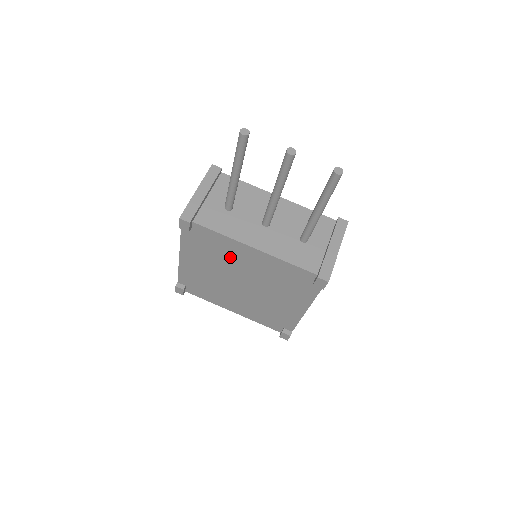
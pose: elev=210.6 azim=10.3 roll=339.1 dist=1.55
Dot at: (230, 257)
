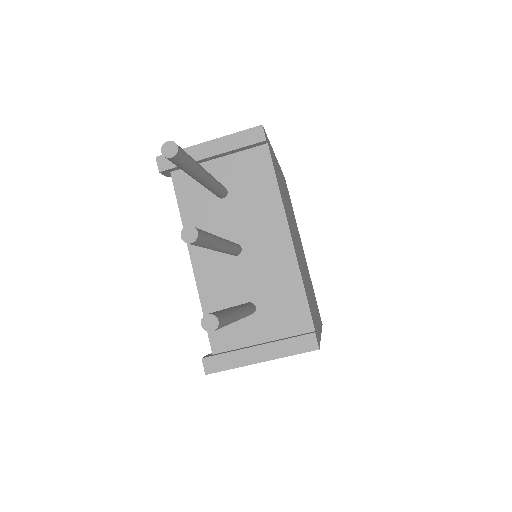
Dot at: occluded
